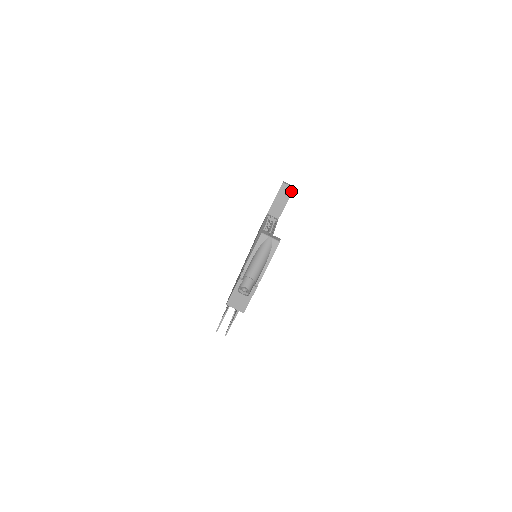
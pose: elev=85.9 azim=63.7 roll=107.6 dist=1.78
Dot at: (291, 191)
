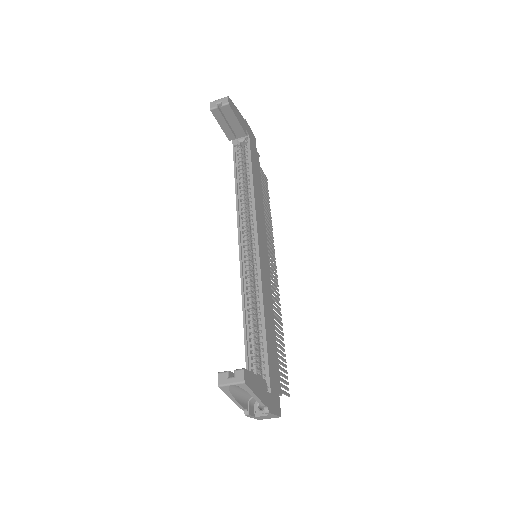
Dot at: (228, 109)
